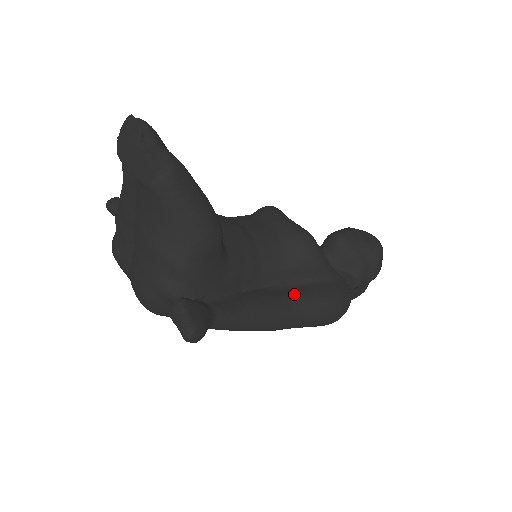
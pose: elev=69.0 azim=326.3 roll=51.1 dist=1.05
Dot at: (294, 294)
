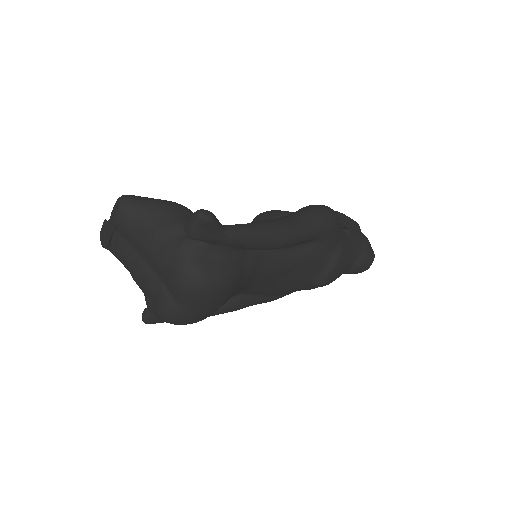
Dot at: occluded
